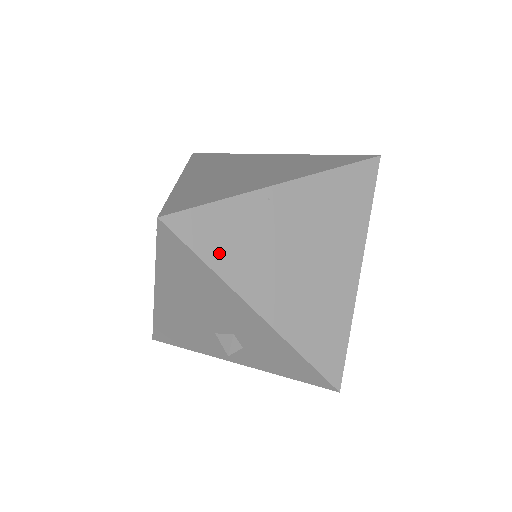
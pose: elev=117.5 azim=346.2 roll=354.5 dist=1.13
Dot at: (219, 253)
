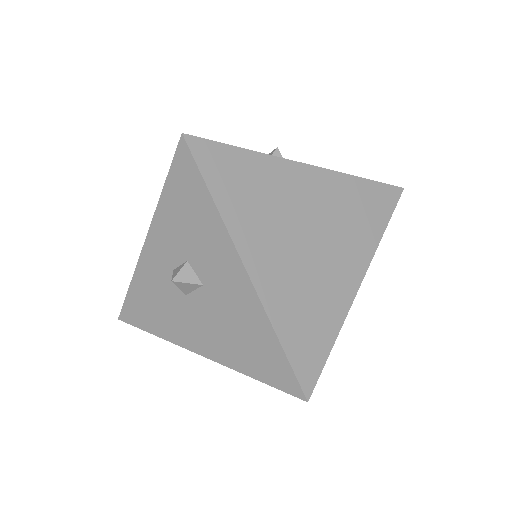
Dot at: occluded
